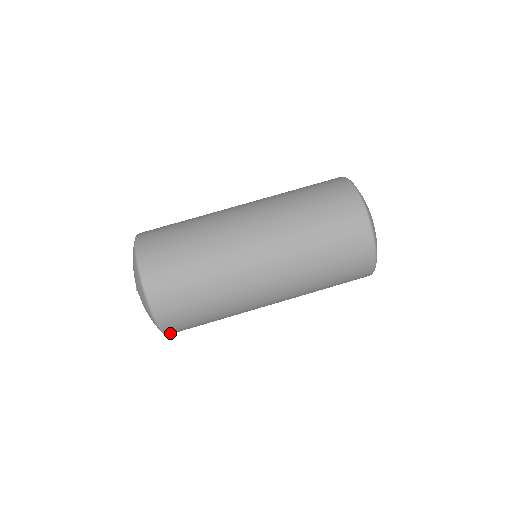
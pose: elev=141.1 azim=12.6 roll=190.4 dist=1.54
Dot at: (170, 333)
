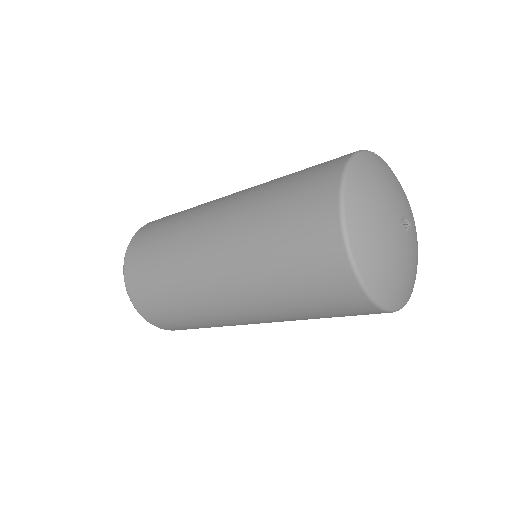
Dot at: (136, 303)
